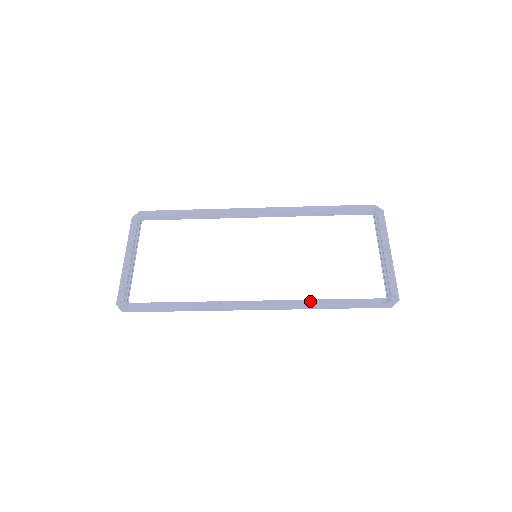
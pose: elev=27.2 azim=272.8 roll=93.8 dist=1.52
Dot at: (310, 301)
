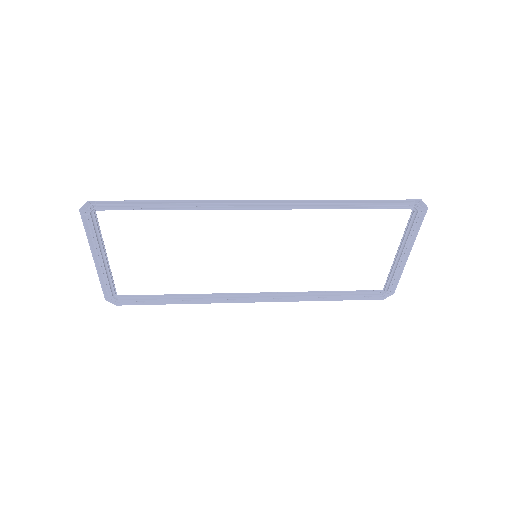
Dot at: (308, 293)
